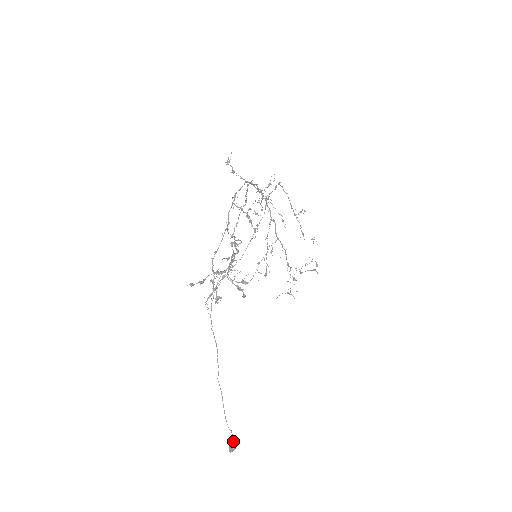
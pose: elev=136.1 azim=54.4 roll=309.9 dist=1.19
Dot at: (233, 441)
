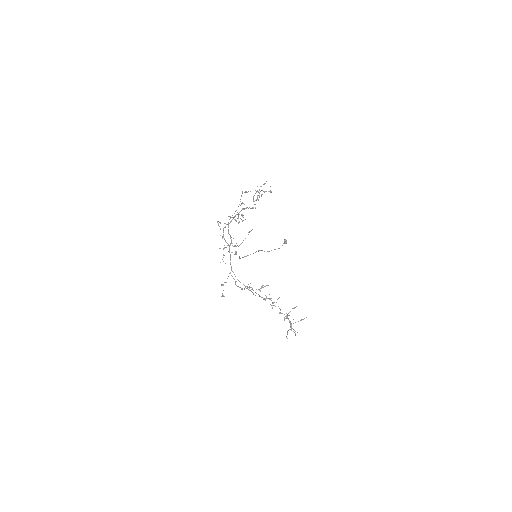
Dot at: (285, 243)
